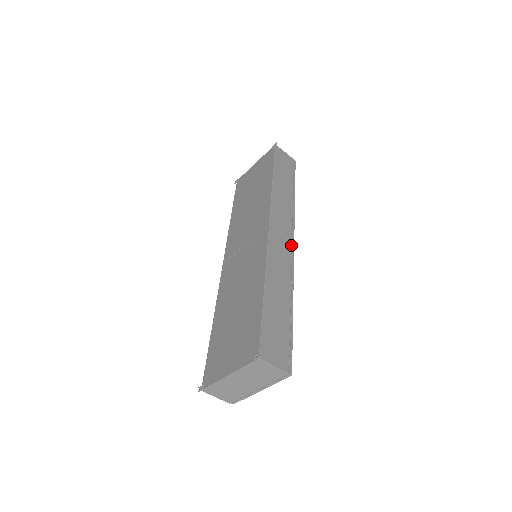
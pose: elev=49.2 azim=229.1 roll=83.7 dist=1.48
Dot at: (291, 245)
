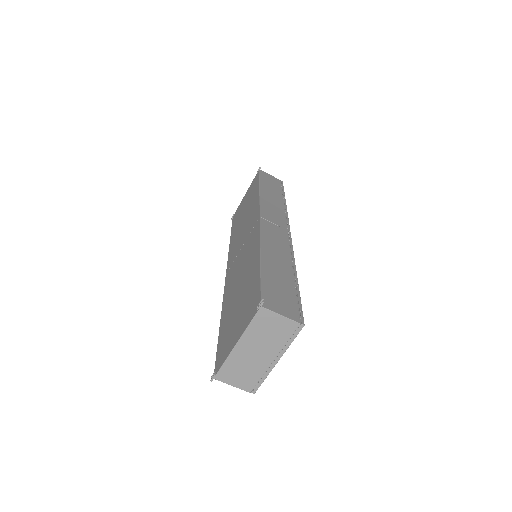
Dot at: (287, 232)
